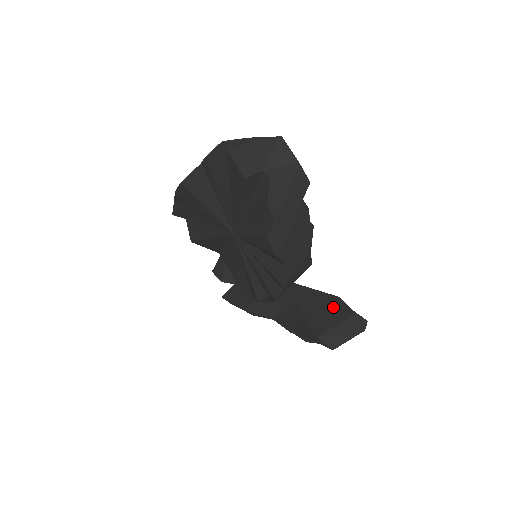
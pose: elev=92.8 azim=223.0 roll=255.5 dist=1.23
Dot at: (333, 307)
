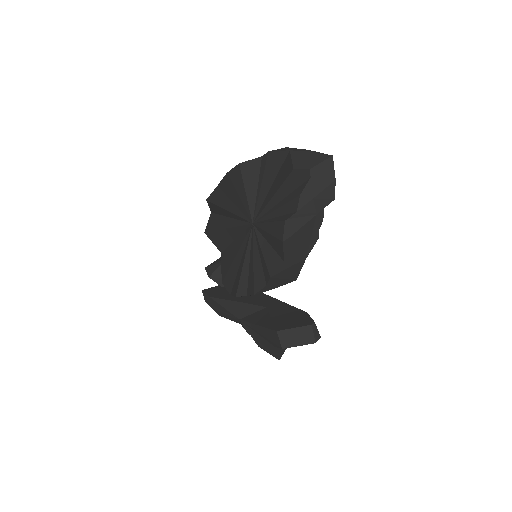
Dot at: (298, 317)
